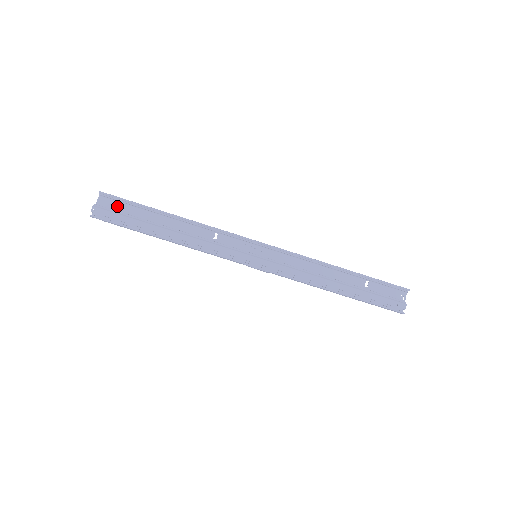
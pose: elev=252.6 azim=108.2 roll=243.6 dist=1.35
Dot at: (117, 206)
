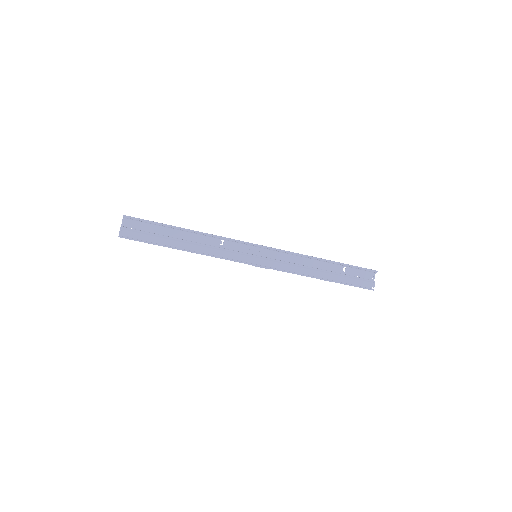
Dot at: (139, 225)
